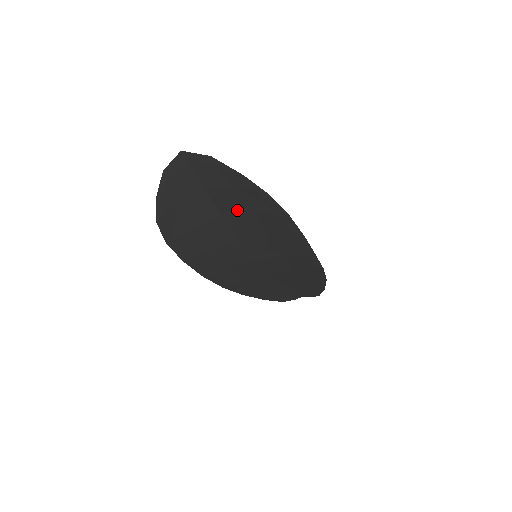
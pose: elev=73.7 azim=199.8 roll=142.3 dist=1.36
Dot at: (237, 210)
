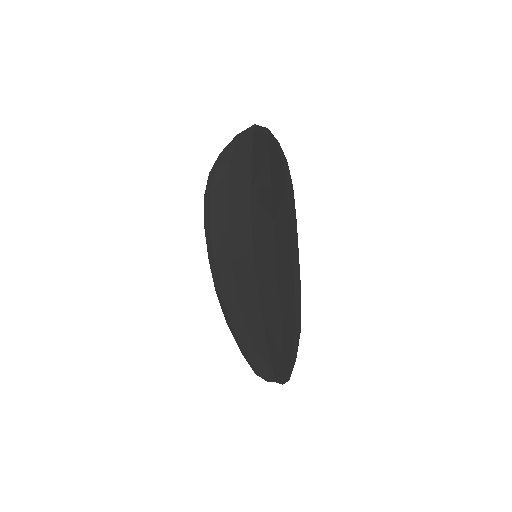
Dot at: (263, 183)
